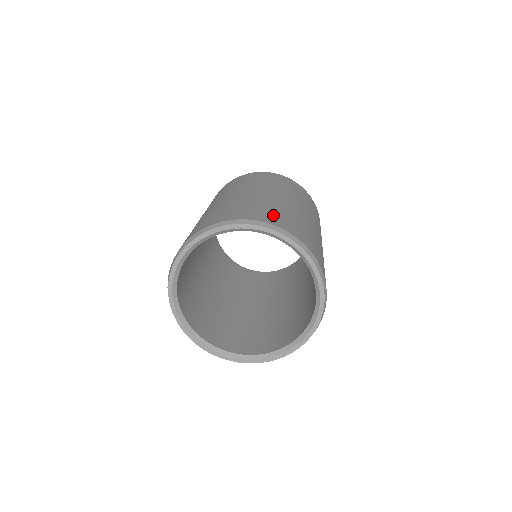
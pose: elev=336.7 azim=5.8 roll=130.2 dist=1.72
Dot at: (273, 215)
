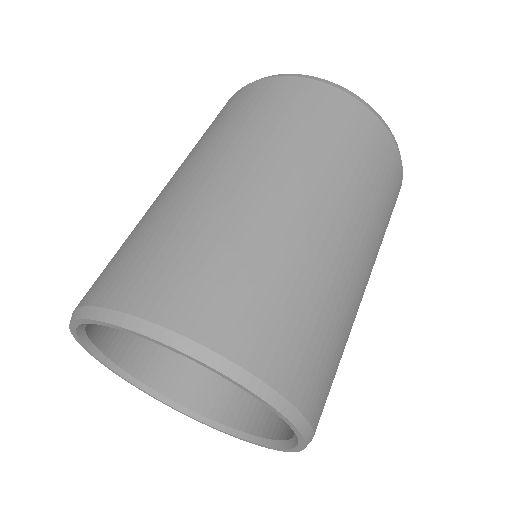
Dot at: (327, 379)
